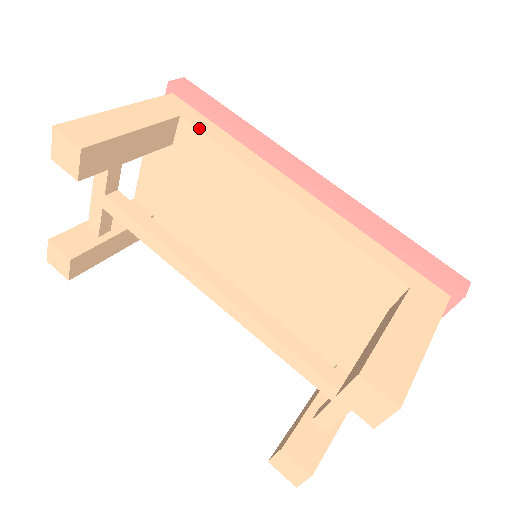
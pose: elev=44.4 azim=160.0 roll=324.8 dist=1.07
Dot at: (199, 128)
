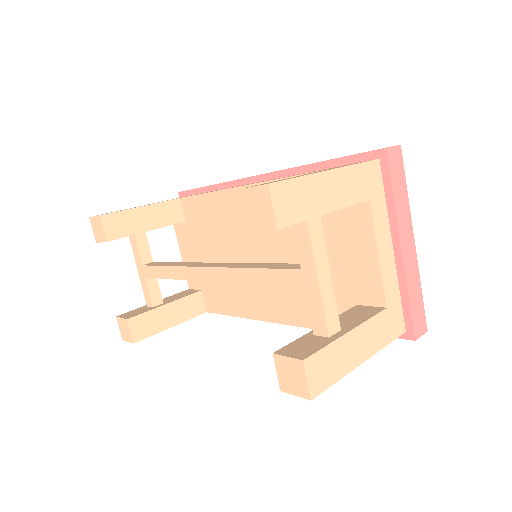
Dot at: (191, 196)
